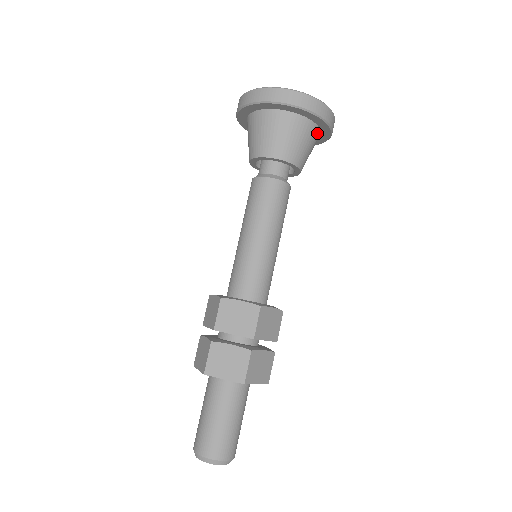
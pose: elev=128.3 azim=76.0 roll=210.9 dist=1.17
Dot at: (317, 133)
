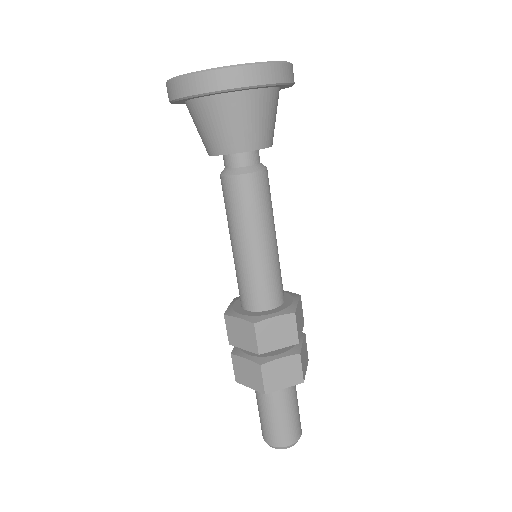
Dot at: occluded
